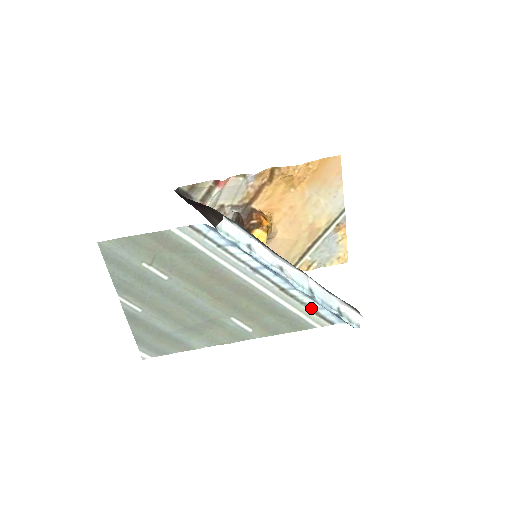
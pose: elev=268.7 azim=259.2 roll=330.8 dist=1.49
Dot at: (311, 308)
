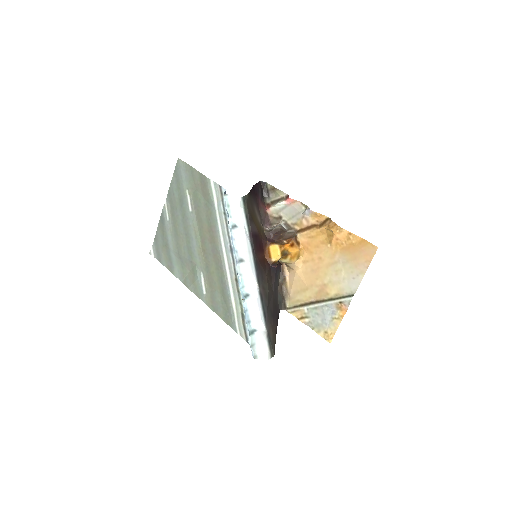
Dot at: (243, 313)
